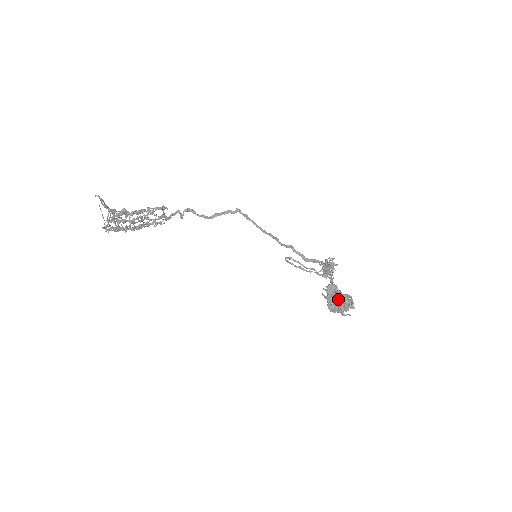
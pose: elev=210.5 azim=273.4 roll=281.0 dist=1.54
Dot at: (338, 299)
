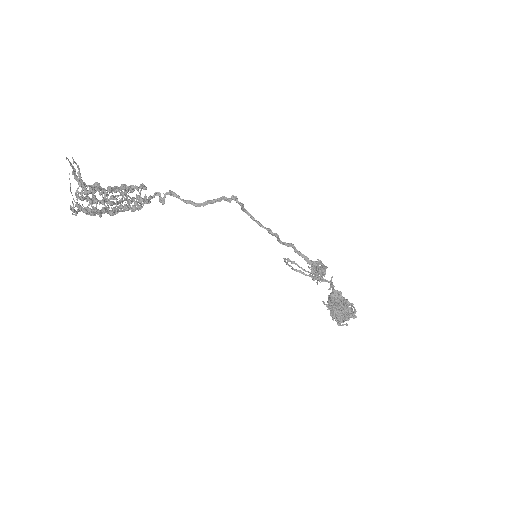
Dot at: occluded
